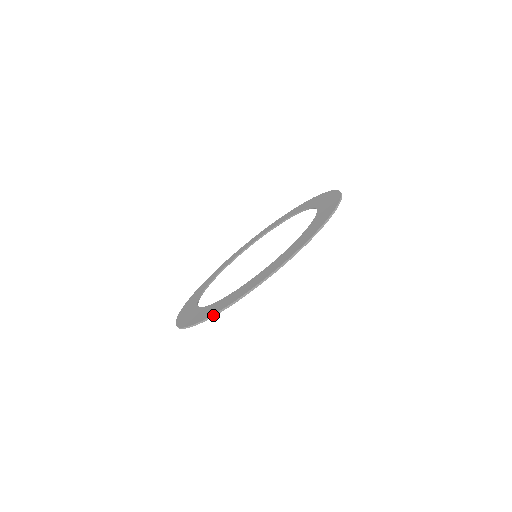
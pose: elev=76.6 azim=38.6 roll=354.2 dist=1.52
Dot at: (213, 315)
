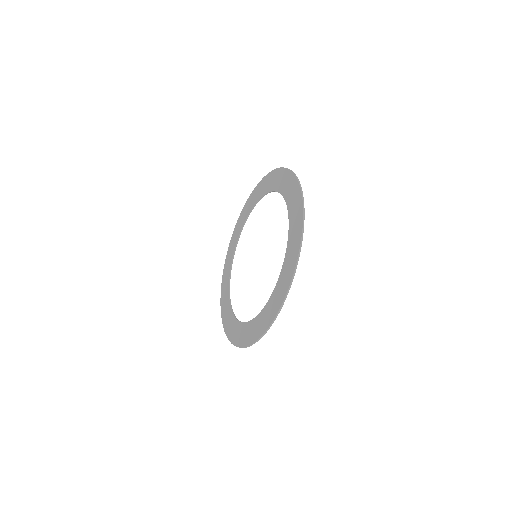
Dot at: occluded
